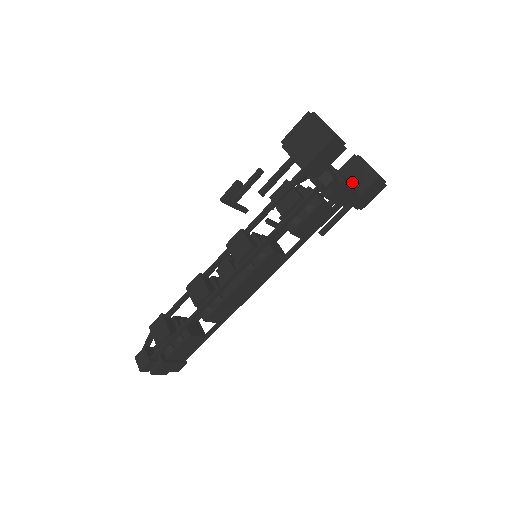
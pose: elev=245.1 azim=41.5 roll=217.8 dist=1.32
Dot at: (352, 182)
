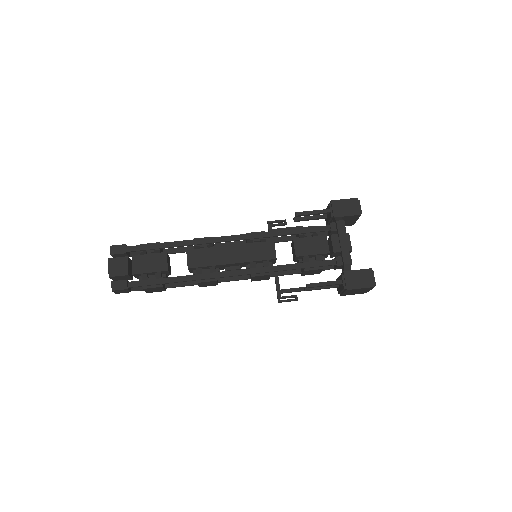
Dot at: occluded
